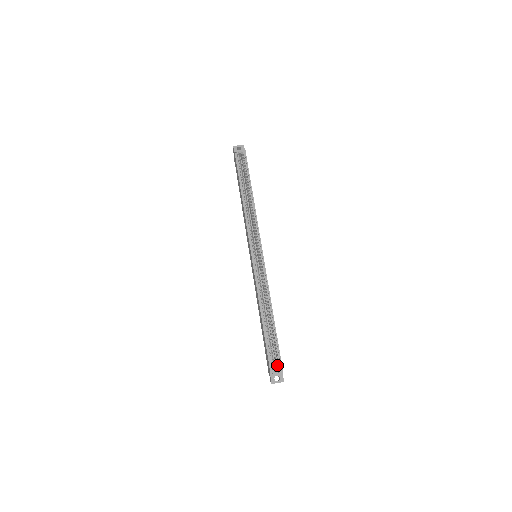
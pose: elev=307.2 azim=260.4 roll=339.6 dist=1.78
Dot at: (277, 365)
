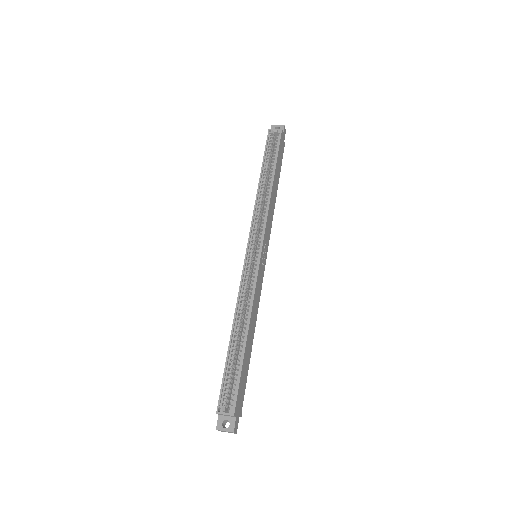
Dot at: occluded
